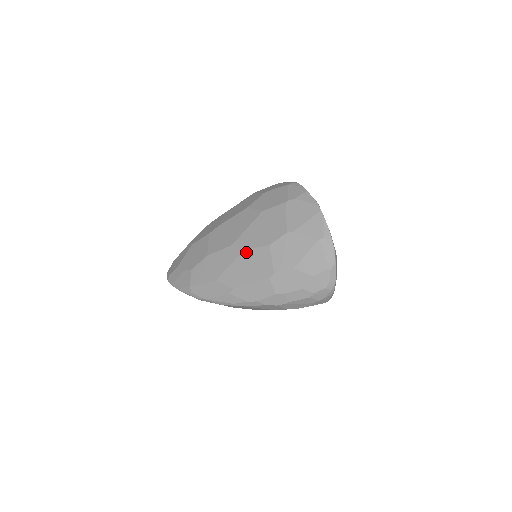
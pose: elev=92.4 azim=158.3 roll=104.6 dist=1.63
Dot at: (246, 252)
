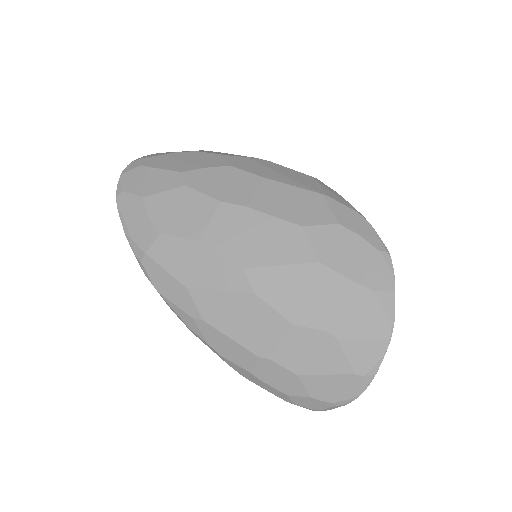
Dot at: (255, 300)
